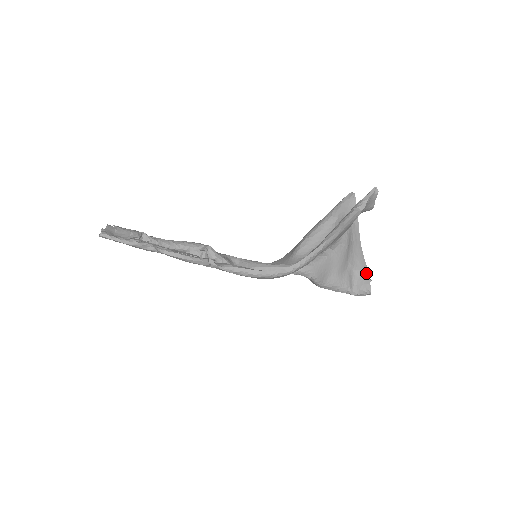
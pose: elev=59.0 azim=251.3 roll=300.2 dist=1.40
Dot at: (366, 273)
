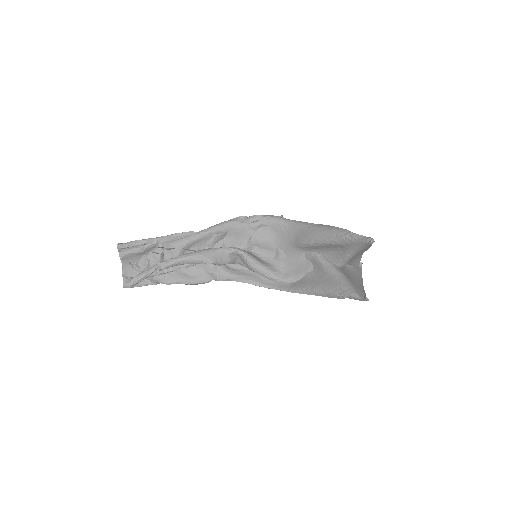
Dot at: (356, 266)
